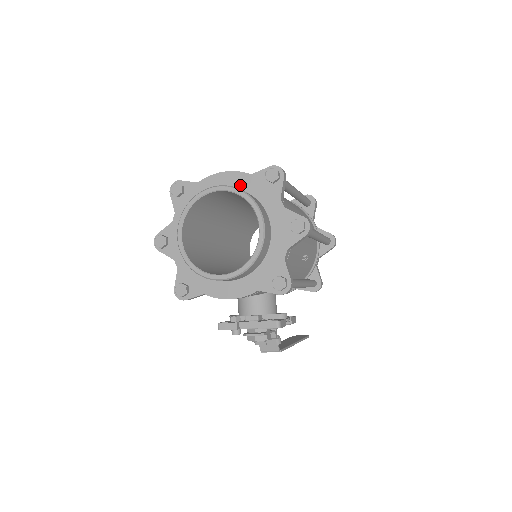
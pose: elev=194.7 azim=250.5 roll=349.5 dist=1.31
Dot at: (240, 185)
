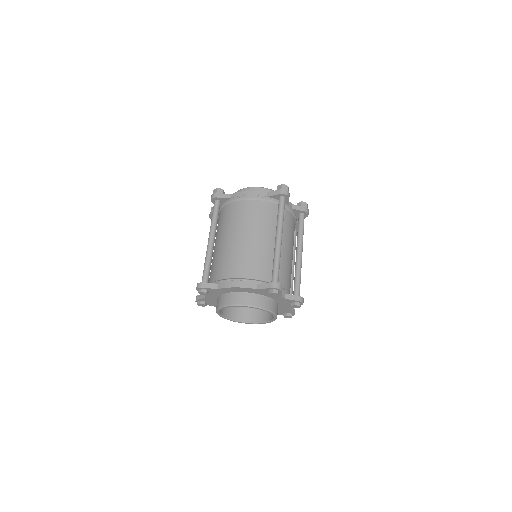
Dot at: (250, 292)
